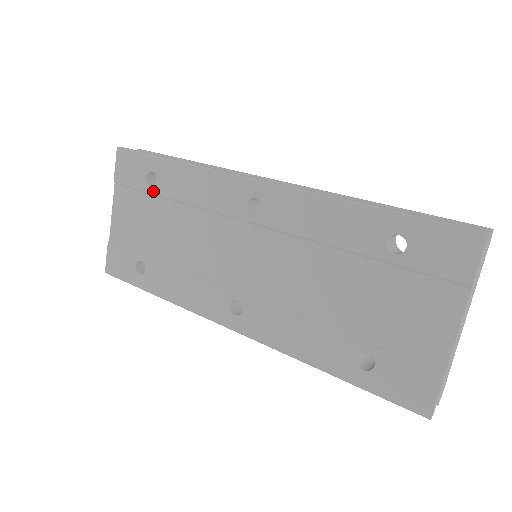
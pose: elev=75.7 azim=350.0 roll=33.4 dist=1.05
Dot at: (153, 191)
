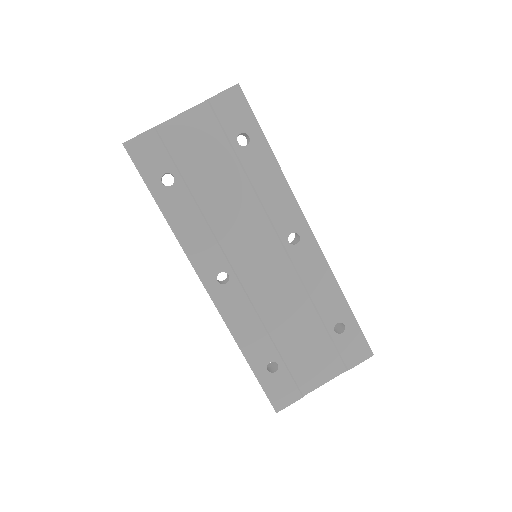
Dot at: (236, 148)
